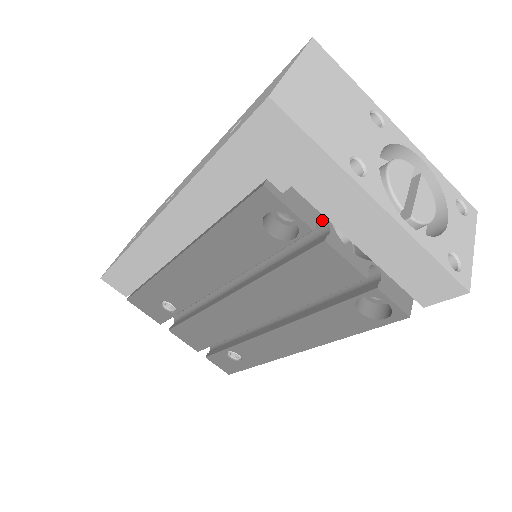
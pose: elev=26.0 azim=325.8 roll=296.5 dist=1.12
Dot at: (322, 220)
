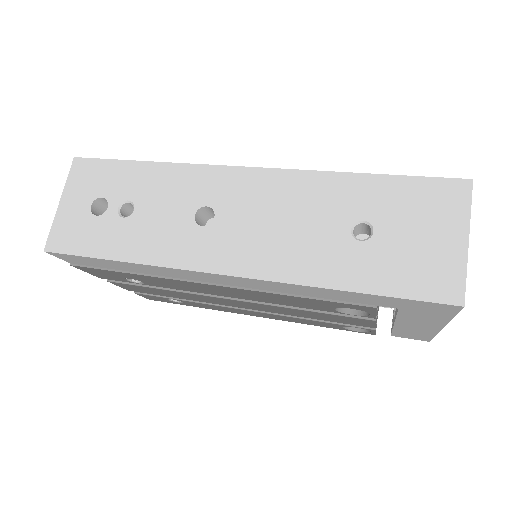
Dot at: occluded
